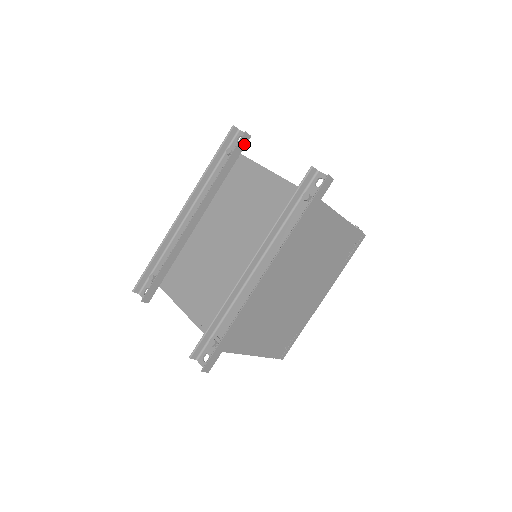
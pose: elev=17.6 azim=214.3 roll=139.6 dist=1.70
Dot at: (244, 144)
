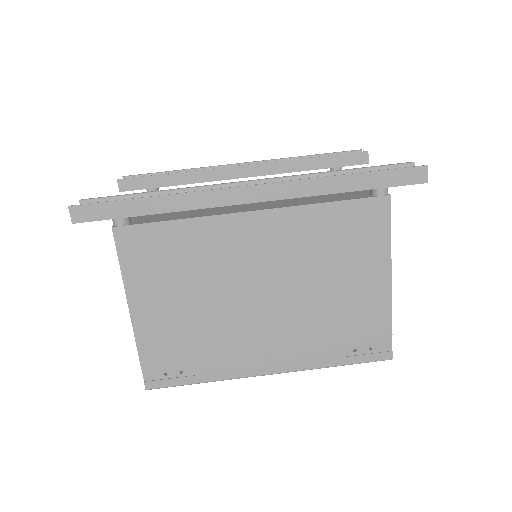
Dot at: (356, 162)
